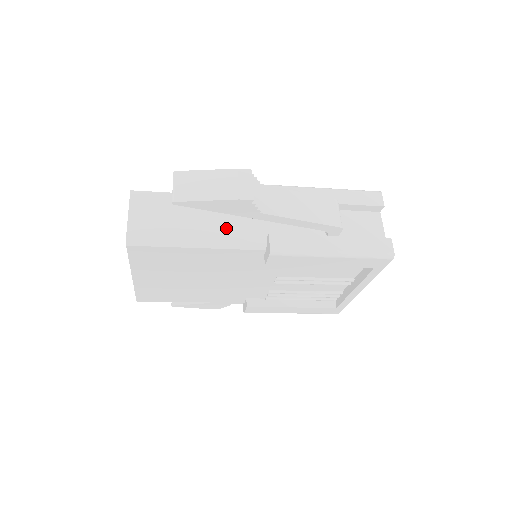
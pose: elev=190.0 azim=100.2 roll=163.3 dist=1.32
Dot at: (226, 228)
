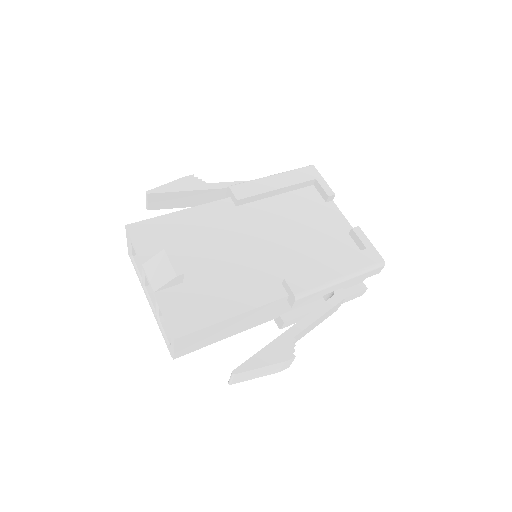
Dot at: (251, 324)
